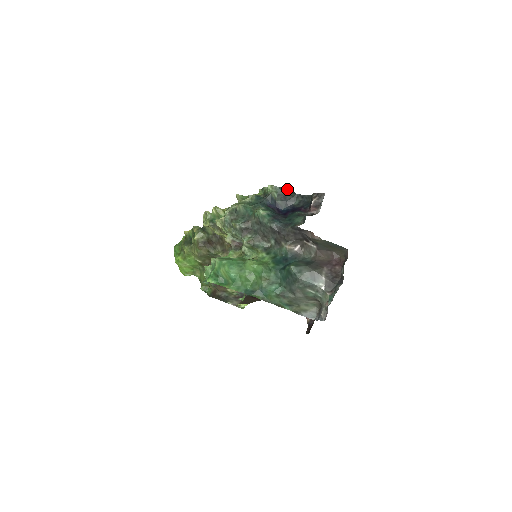
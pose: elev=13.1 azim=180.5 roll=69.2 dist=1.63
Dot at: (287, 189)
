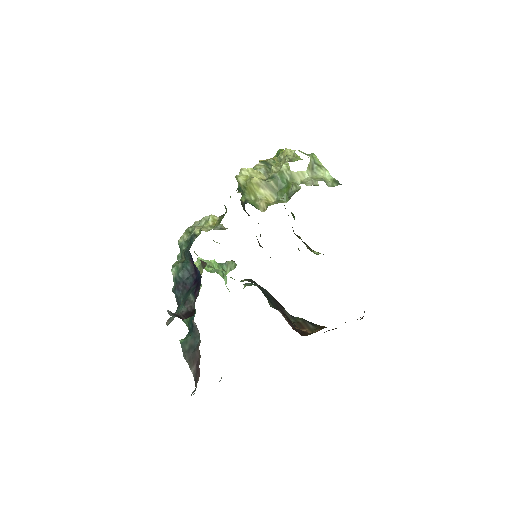
Dot at: occluded
